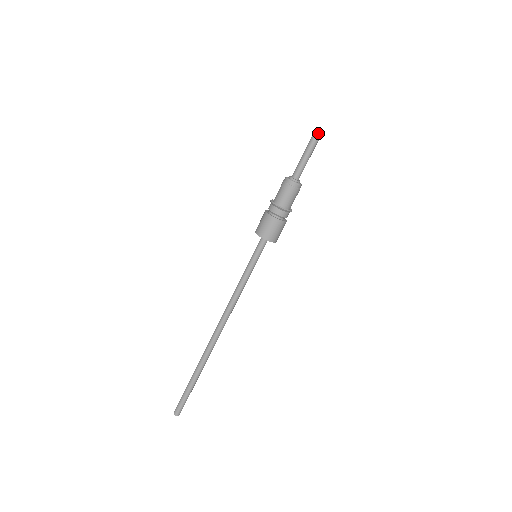
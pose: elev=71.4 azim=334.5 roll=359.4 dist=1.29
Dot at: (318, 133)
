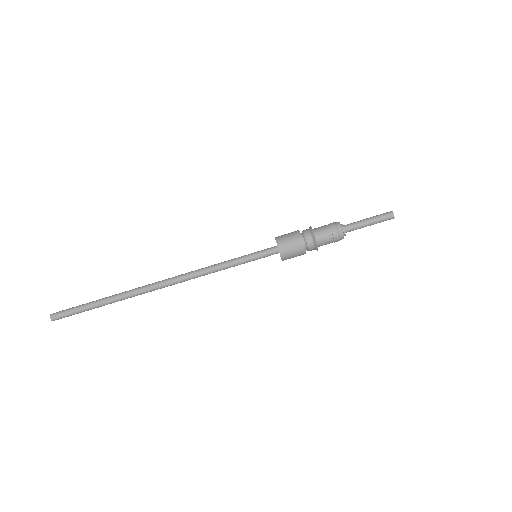
Dot at: (392, 212)
